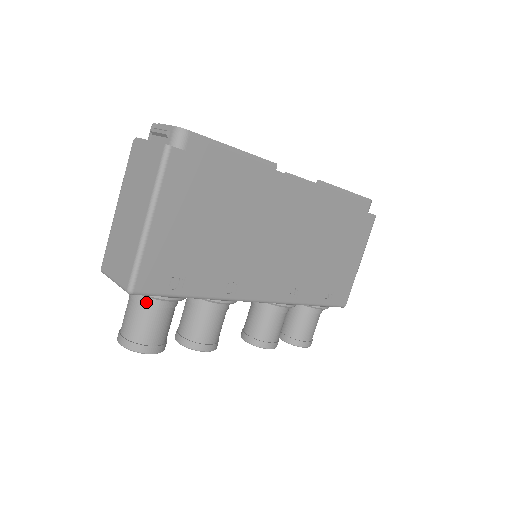
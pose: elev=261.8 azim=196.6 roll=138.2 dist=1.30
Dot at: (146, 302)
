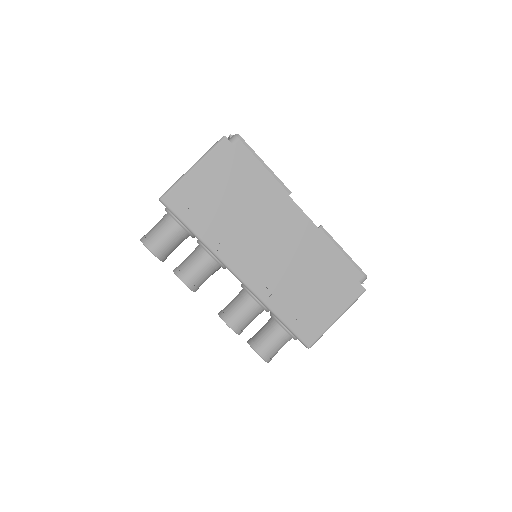
Dot at: (167, 219)
